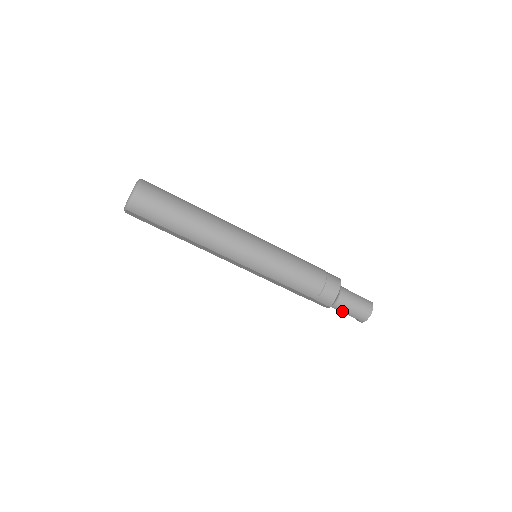
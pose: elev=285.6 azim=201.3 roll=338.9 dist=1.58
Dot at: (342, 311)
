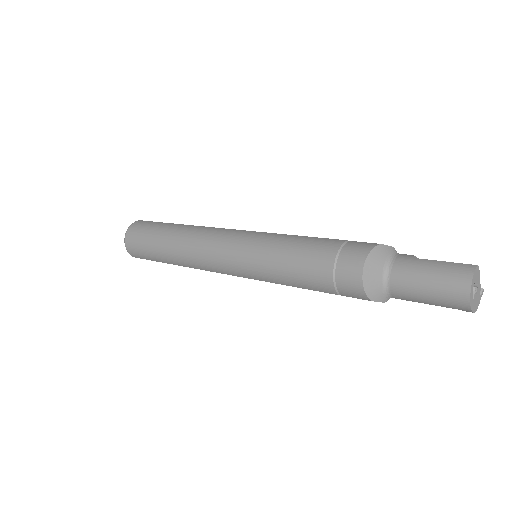
Dot at: (414, 301)
